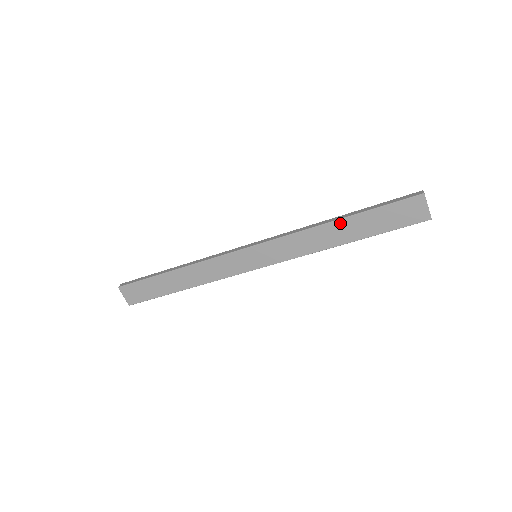
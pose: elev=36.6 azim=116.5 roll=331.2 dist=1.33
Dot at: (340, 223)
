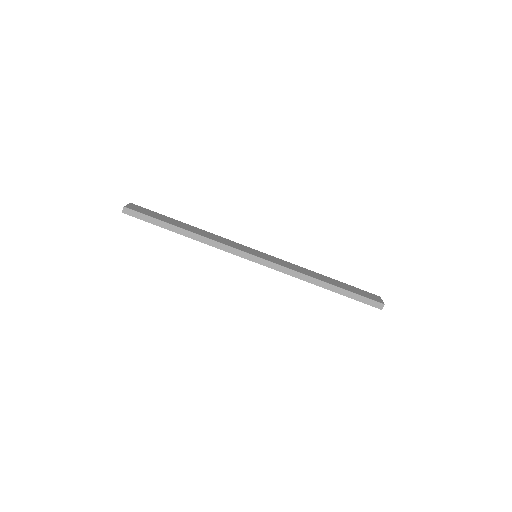
Dot at: (325, 277)
